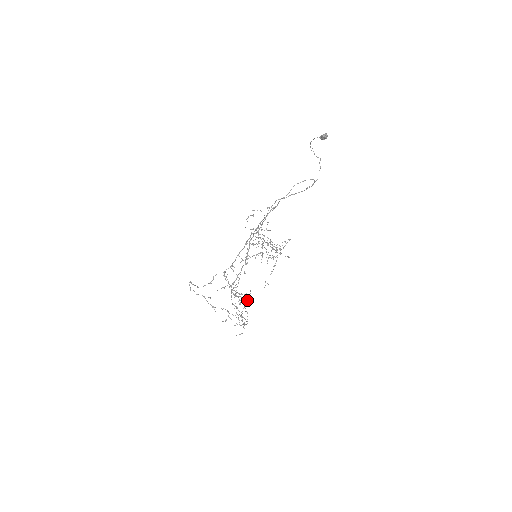
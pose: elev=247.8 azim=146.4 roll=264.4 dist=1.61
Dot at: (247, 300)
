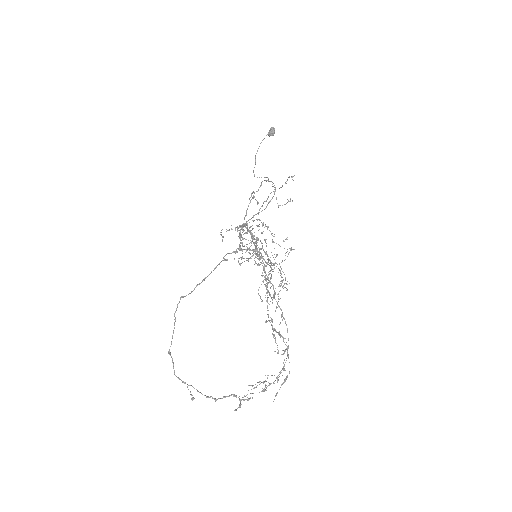
Dot at: occluded
